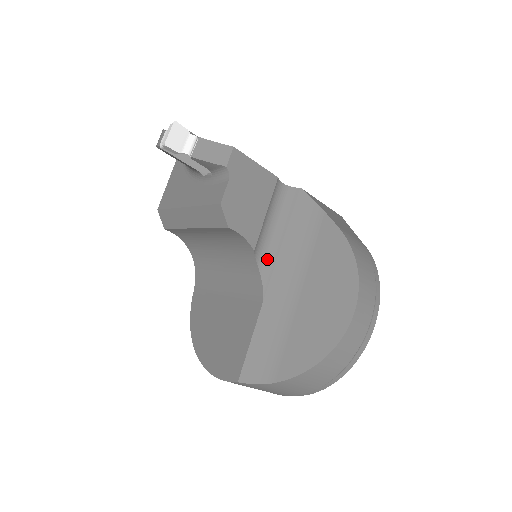
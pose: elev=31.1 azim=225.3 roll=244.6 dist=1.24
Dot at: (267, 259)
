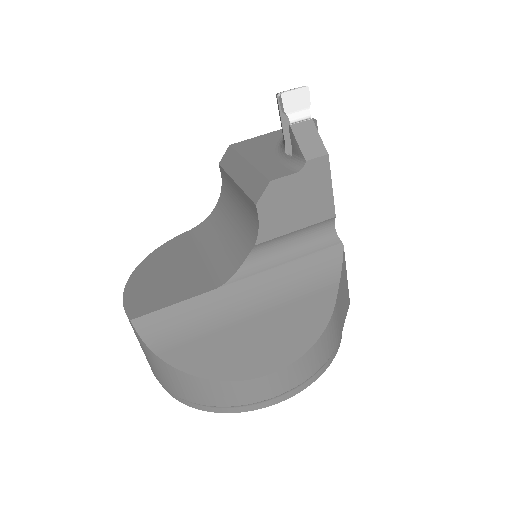
Dot at: (258, 263)
